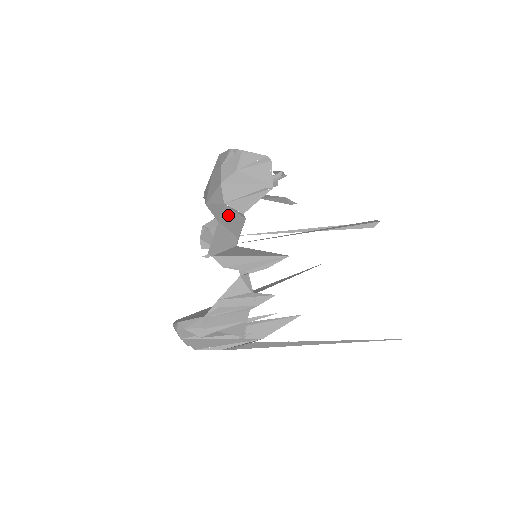
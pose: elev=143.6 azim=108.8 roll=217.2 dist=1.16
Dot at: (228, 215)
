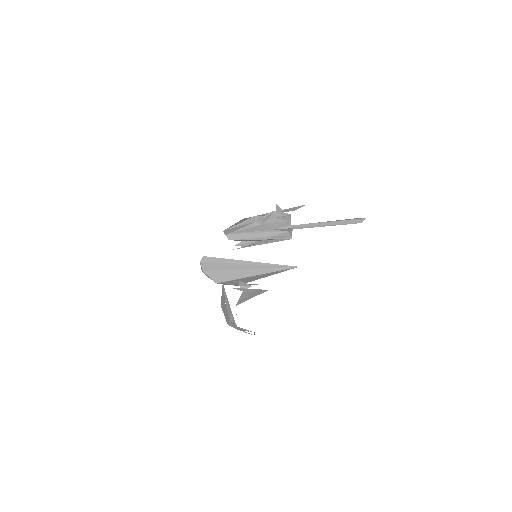
Dot at: occluded
